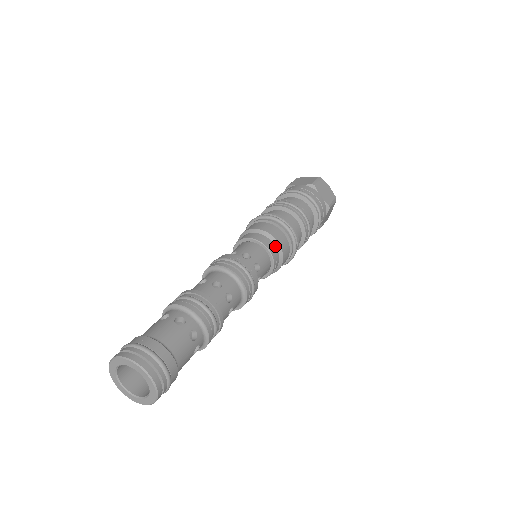
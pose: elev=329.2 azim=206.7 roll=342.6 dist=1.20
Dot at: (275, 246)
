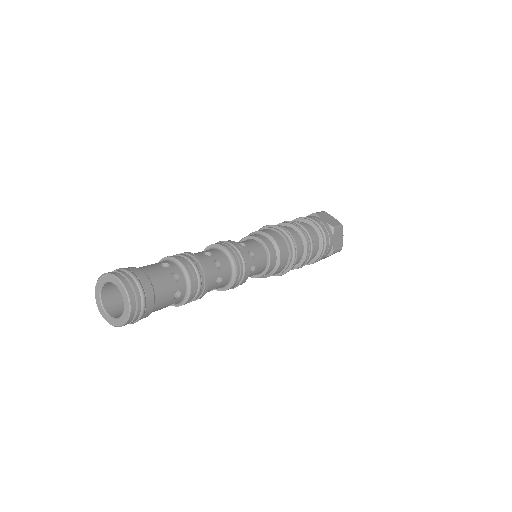
Dot at: (276, 260)
